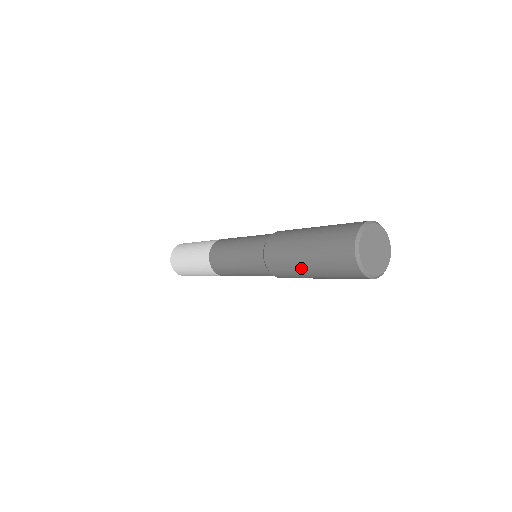
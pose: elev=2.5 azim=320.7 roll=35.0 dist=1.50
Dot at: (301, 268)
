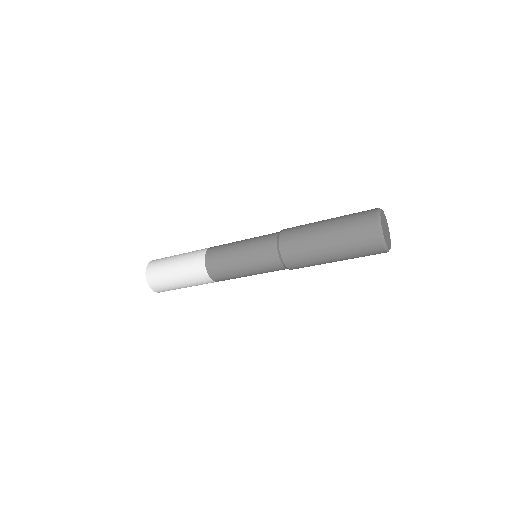
Dot at: (318, 234)
